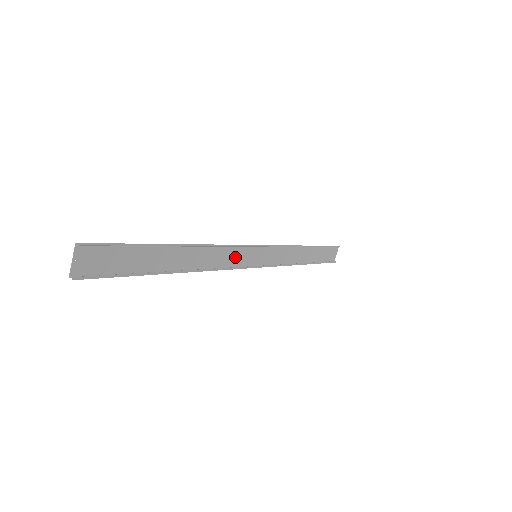
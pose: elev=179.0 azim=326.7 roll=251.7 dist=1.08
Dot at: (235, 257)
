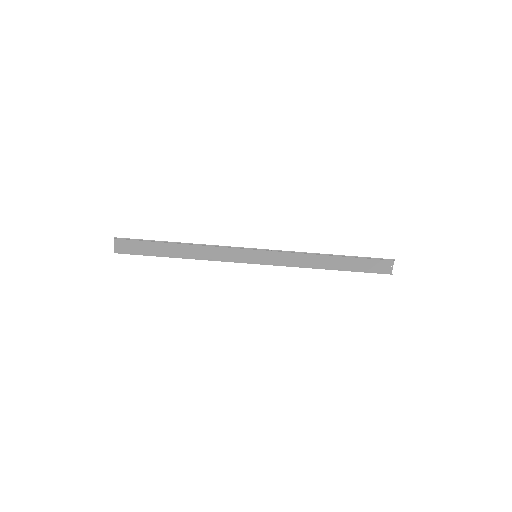
Dot at: (233, 254)
